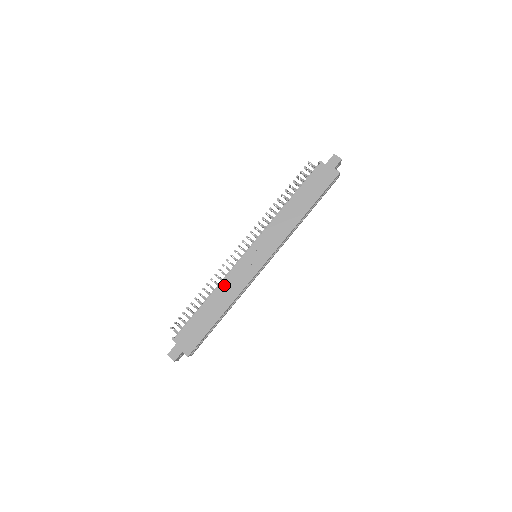
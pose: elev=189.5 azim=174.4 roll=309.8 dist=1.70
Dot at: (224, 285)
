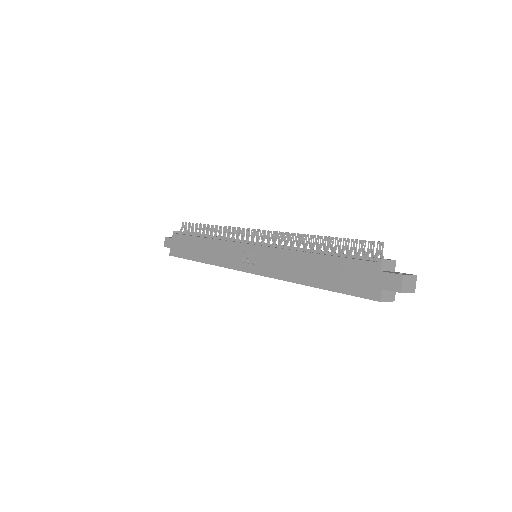
Dot at: (217, 244)
